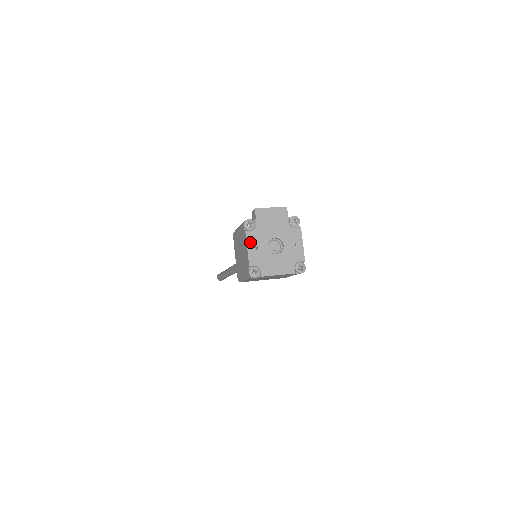
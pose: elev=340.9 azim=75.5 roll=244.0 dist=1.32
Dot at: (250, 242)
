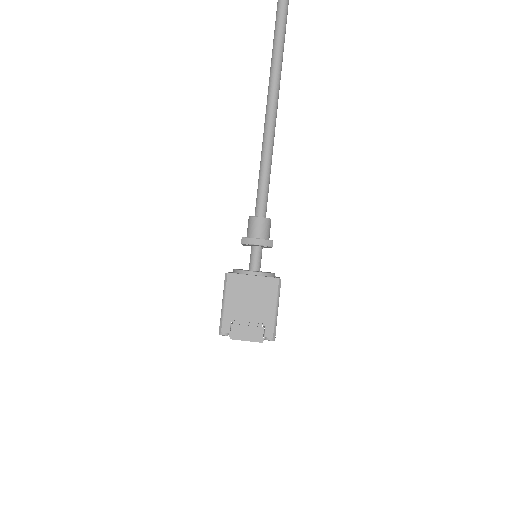
Dot at: occluded
